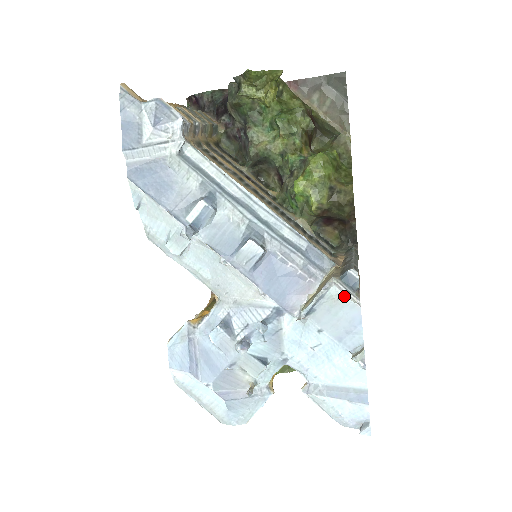
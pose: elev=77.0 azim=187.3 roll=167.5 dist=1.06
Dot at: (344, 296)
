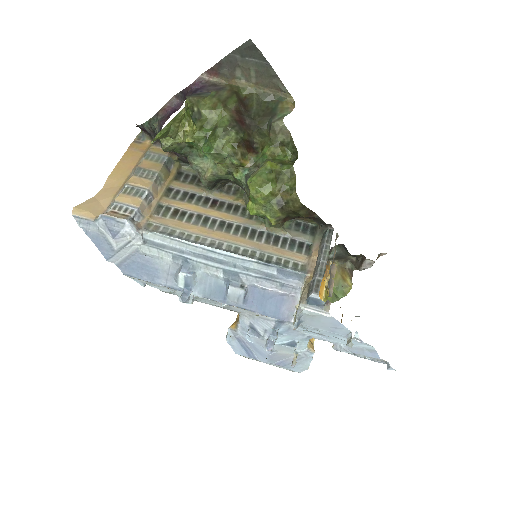
Dot at: (316, 313)
